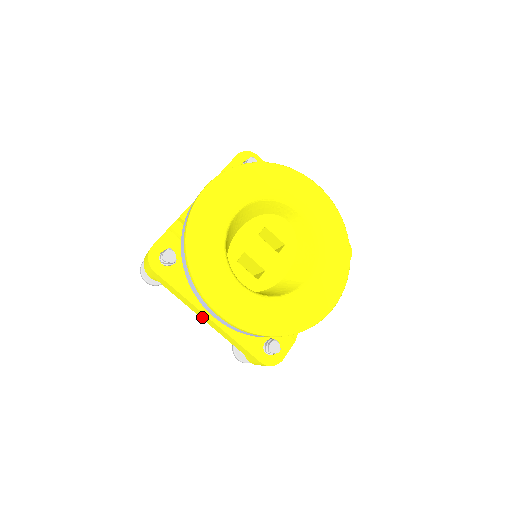
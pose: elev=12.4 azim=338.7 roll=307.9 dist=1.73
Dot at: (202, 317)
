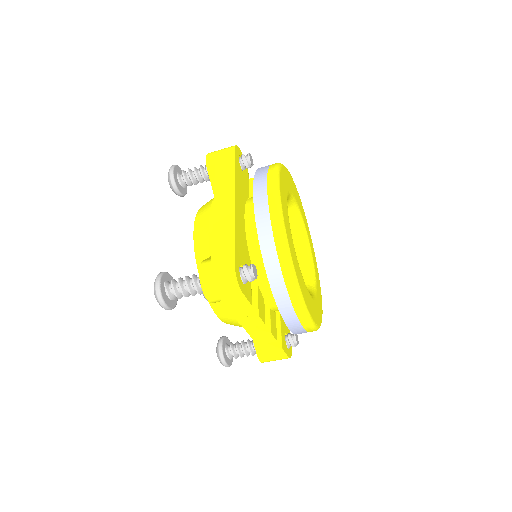
Dot at: (219, 202)
